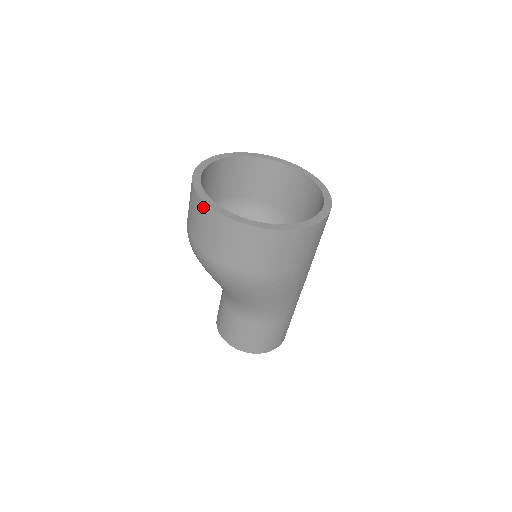
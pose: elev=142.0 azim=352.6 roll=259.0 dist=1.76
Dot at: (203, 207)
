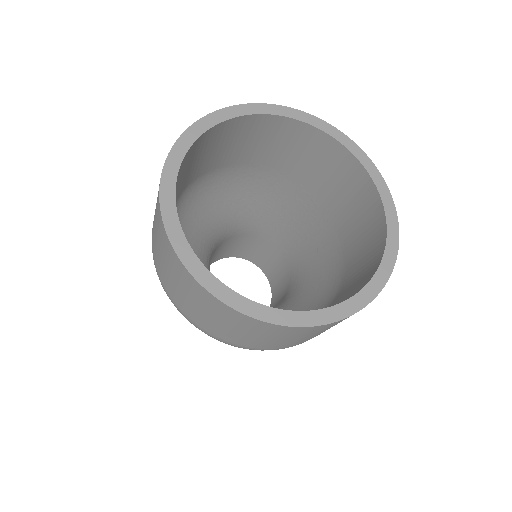
Dot at: (284, 330)
